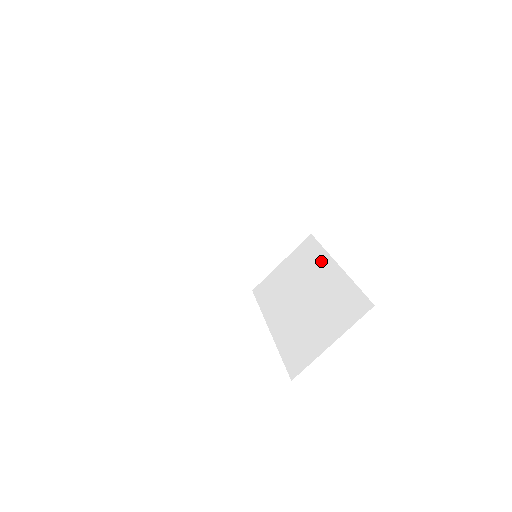
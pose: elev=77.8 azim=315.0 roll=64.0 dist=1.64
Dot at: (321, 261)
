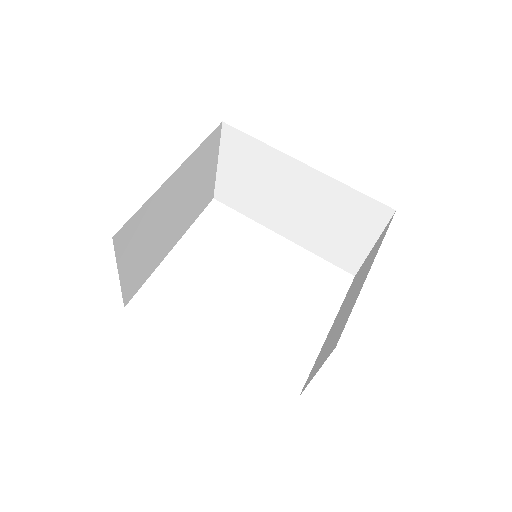
Dot at: (278, 162)
